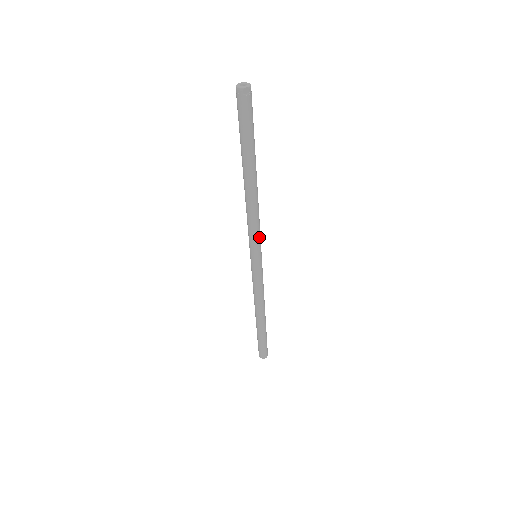
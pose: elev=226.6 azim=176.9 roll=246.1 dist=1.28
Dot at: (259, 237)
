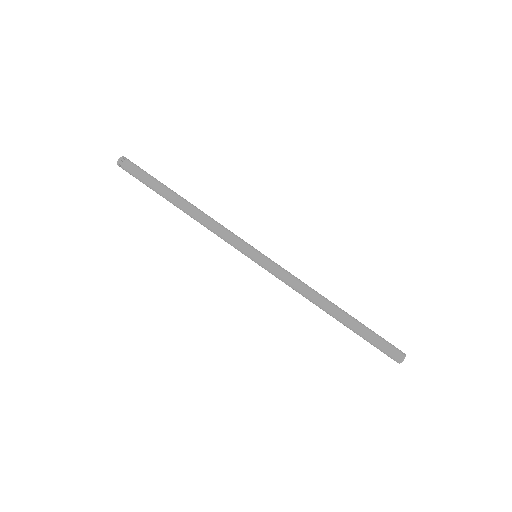
Dot at: (237, 236)
